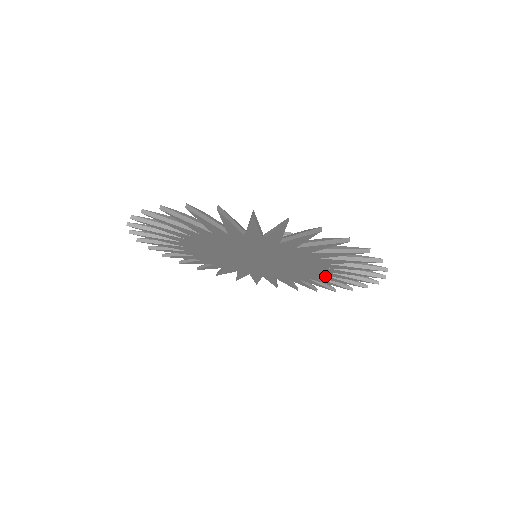
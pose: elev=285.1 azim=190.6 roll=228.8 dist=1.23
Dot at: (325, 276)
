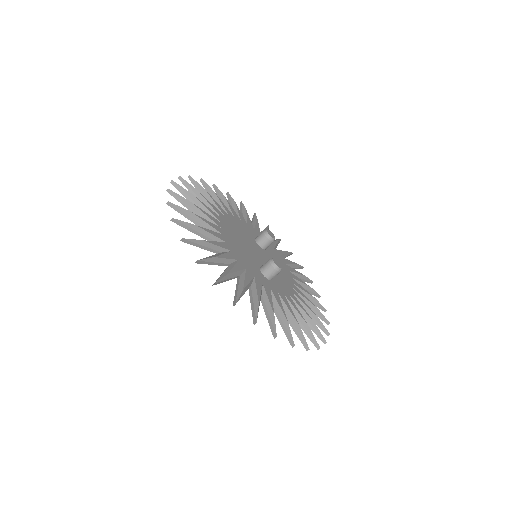
Dot at: occluded
